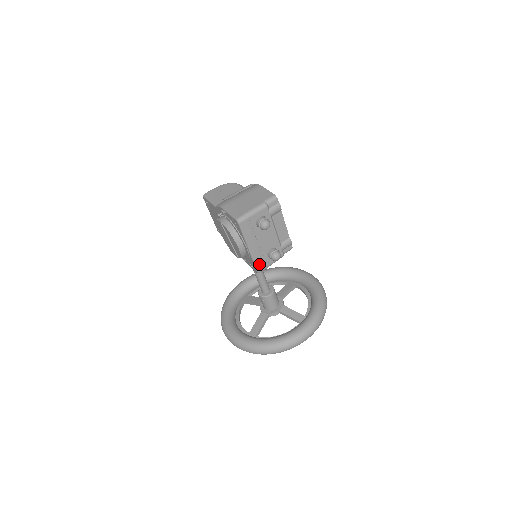
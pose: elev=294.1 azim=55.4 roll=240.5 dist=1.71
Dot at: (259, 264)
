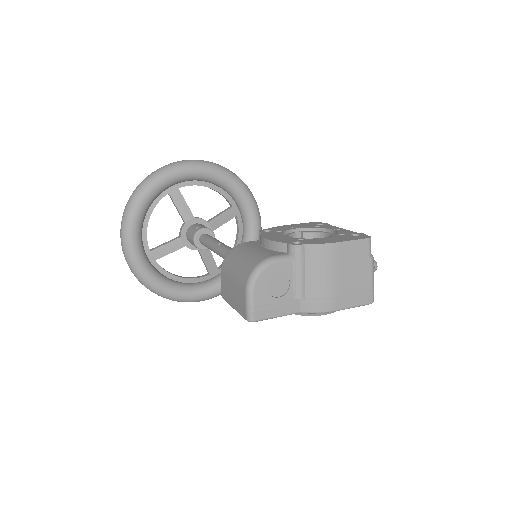
Dot at: occluded
